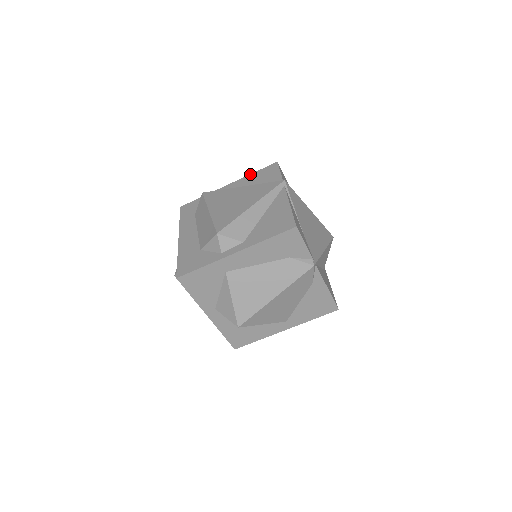
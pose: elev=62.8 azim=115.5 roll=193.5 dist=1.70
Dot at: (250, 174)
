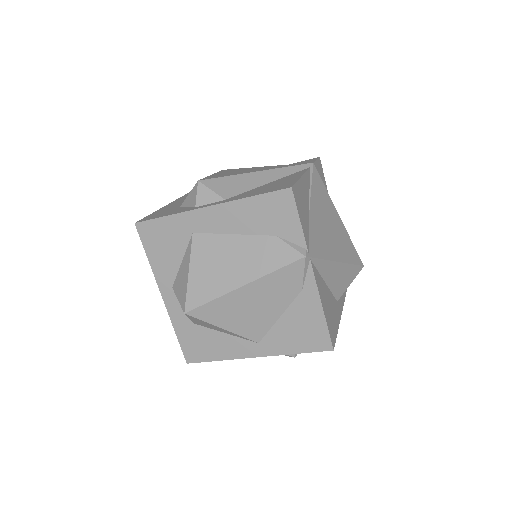
Dot at: occluded
